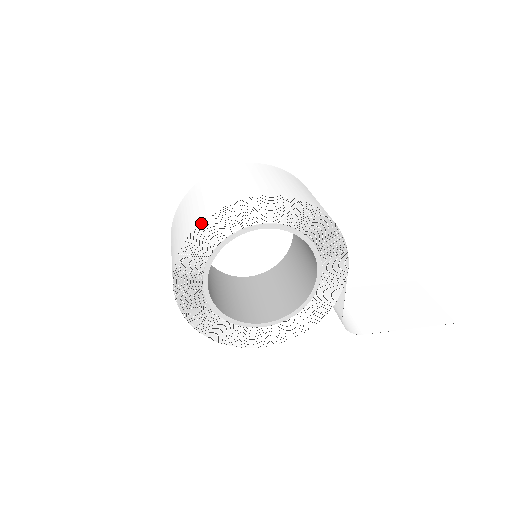
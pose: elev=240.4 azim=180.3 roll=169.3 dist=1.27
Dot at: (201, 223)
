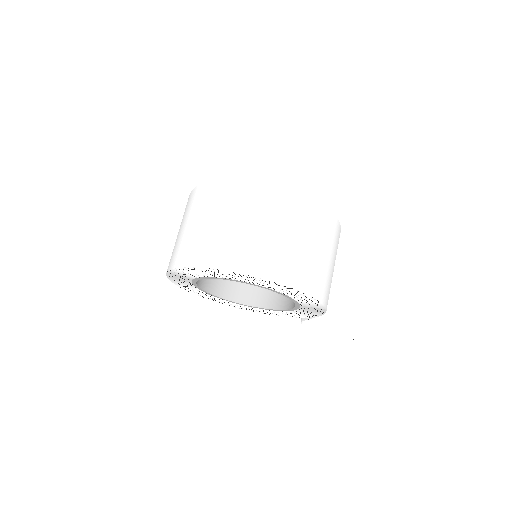
Dot at: (202, 268)
